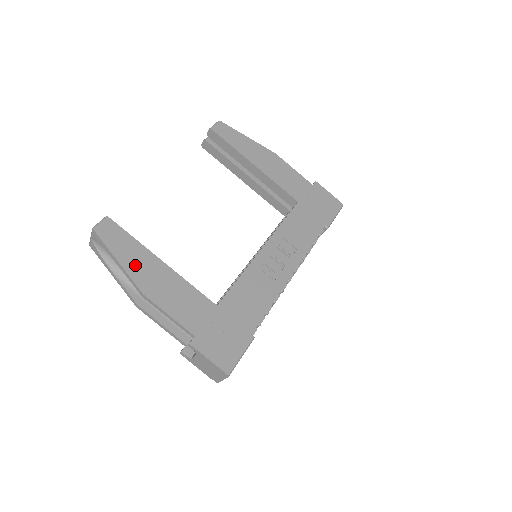
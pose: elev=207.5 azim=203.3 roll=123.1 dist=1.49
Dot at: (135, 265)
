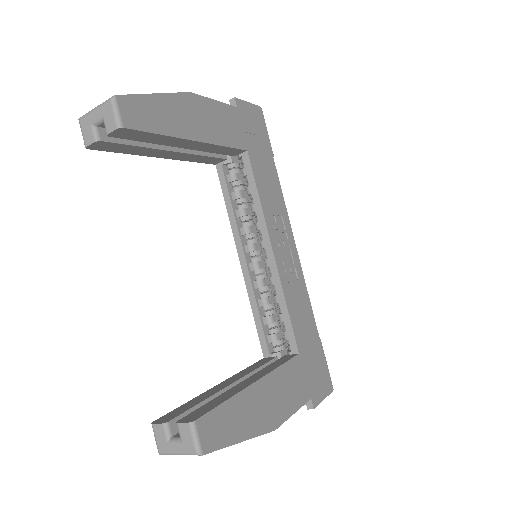
Dot at: (251, 421)
